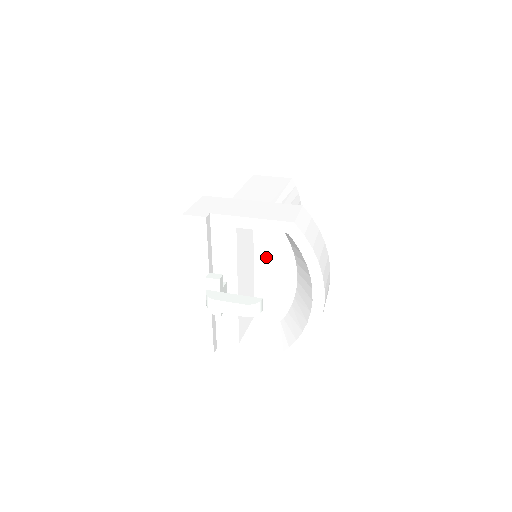
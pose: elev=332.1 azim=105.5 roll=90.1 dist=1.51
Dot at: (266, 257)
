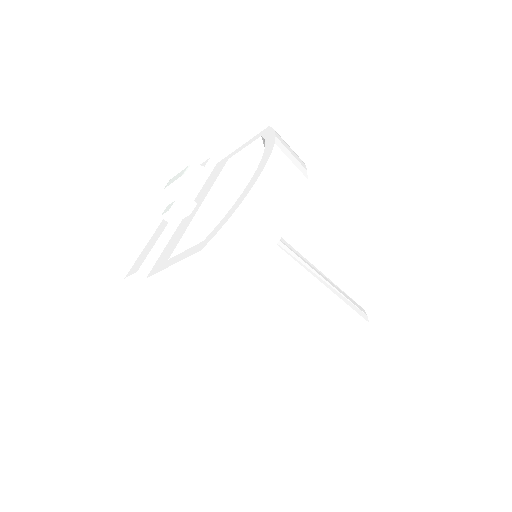
Dot at: occluded
